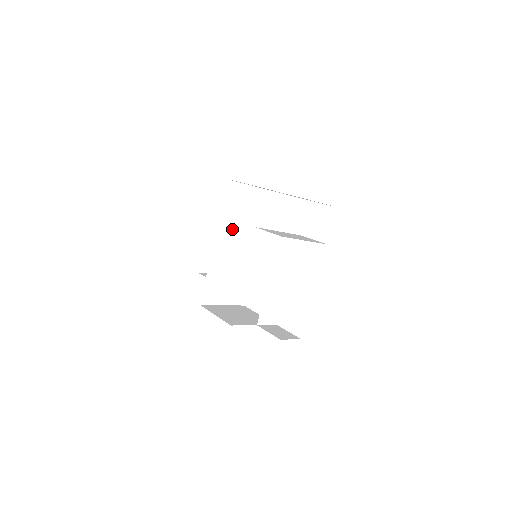
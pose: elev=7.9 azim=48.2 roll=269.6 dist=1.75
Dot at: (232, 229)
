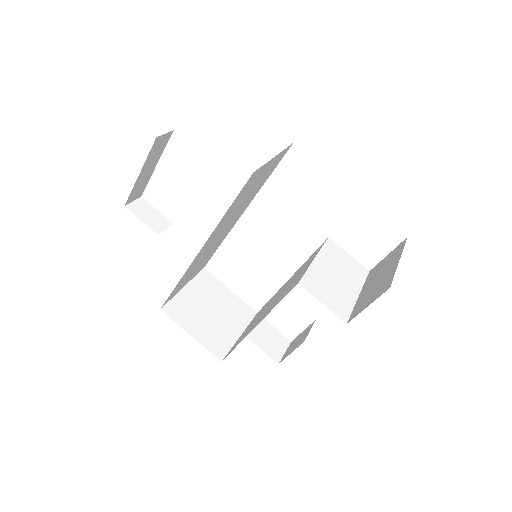
Dot at: (226, 220)
